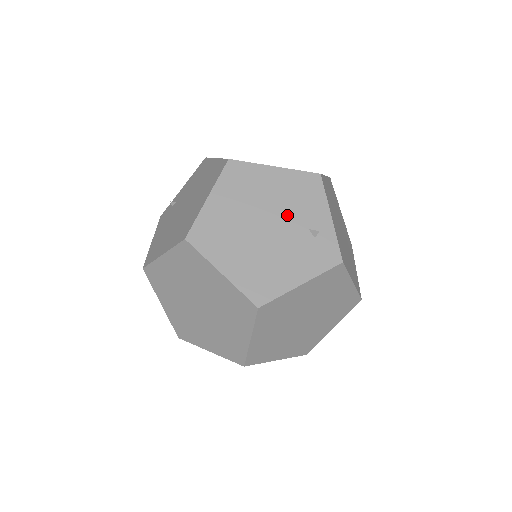
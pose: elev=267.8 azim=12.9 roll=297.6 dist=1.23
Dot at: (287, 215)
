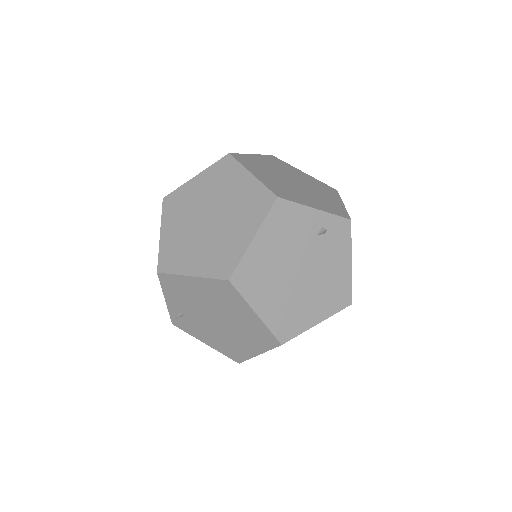
Dot at: (299, 249)
